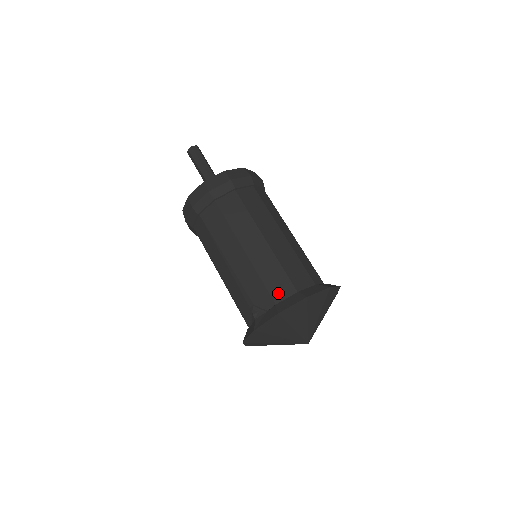
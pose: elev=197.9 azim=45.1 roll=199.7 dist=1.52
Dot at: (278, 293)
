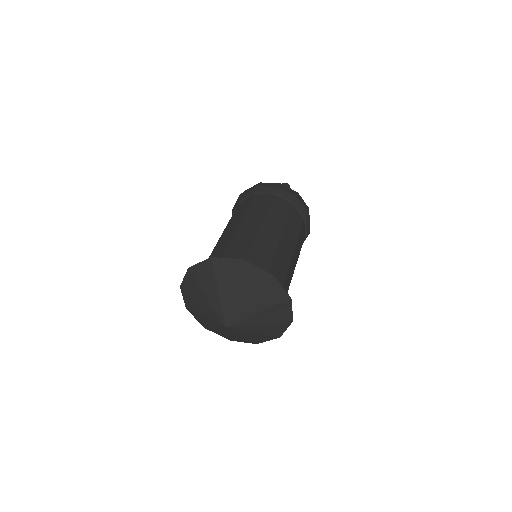
Dot at: occluded
